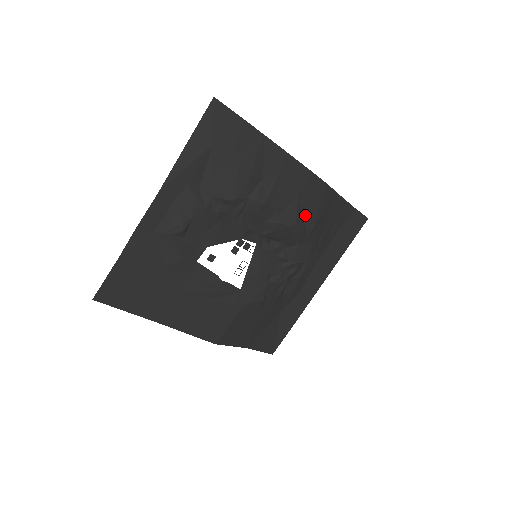
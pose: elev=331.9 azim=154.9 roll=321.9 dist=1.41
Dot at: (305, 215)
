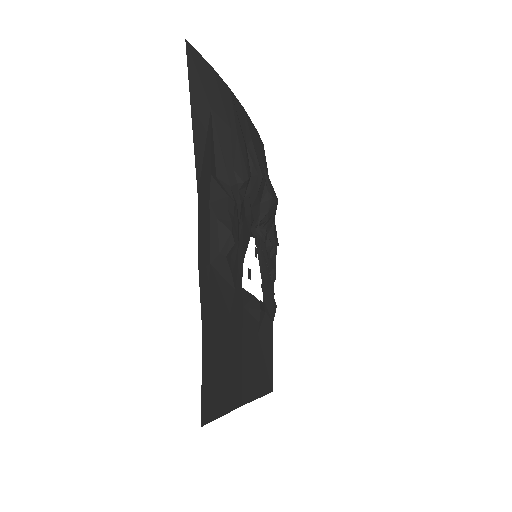
Dot at: occluded
